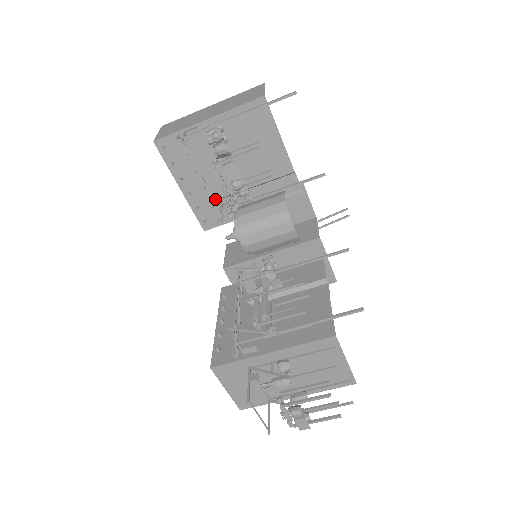
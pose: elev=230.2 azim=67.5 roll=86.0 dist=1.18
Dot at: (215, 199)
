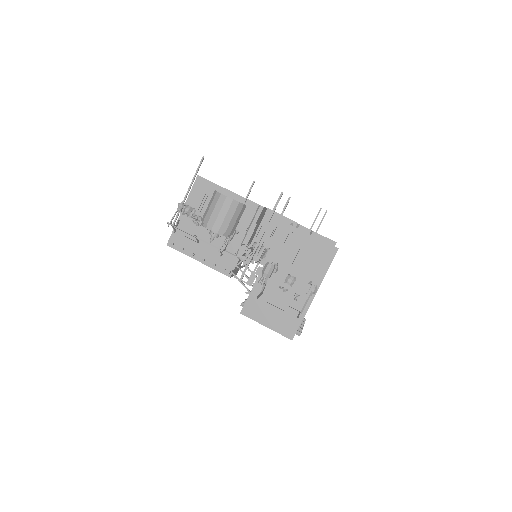
Dot at: occluded
